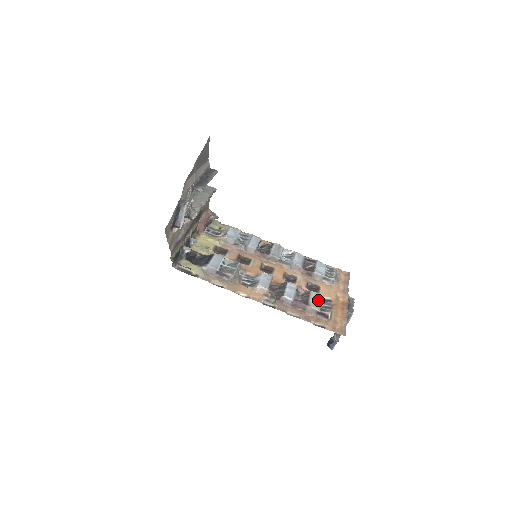
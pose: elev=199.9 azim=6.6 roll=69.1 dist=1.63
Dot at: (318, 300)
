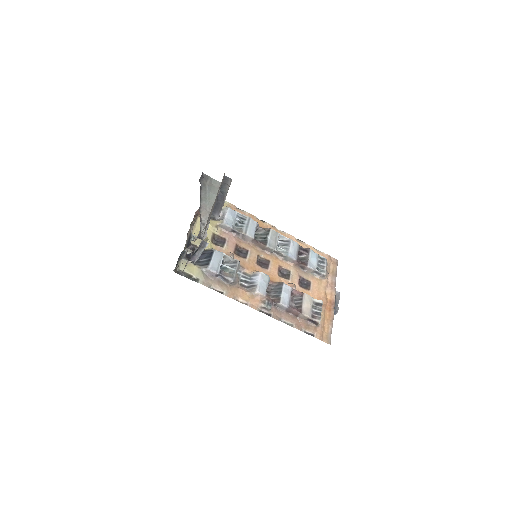
Dot at: (310, 305)
